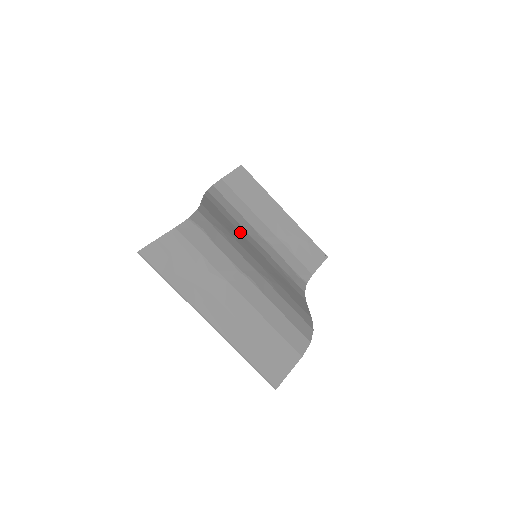
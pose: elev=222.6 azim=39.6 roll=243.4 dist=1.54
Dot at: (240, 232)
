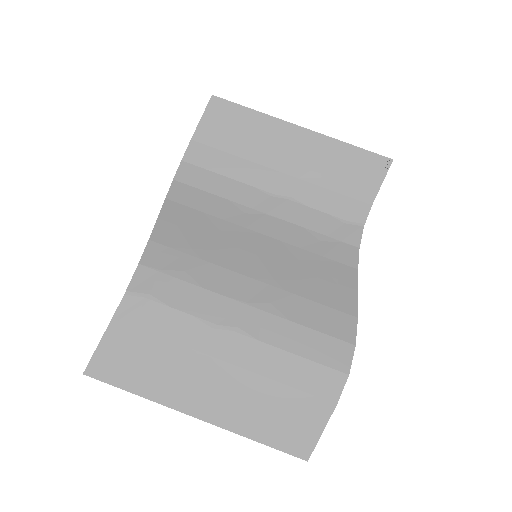
Dot at: (230, 222)
